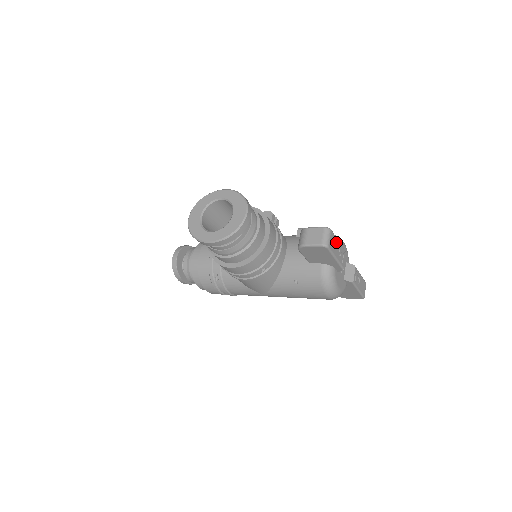
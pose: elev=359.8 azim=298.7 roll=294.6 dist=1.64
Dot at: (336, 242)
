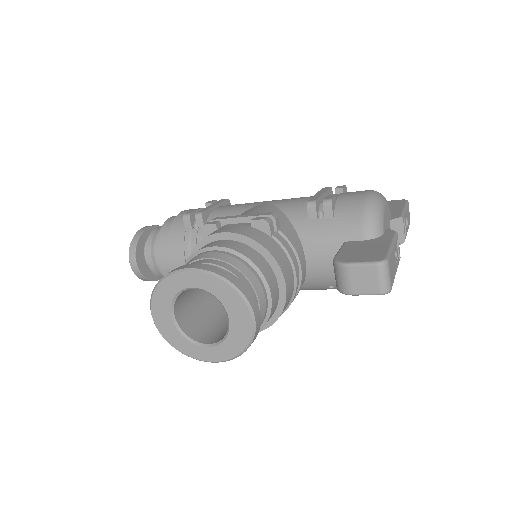
Dot at: (392, 256)
